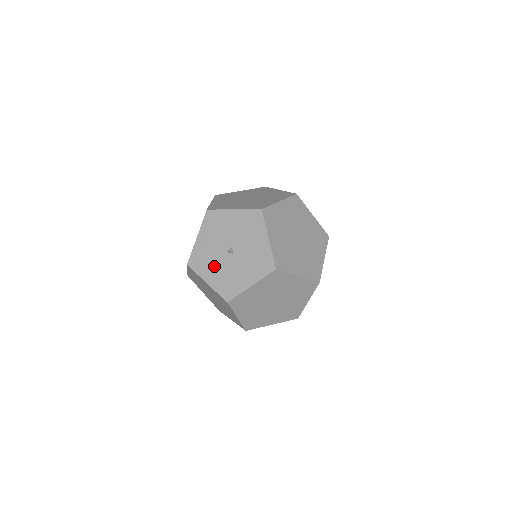
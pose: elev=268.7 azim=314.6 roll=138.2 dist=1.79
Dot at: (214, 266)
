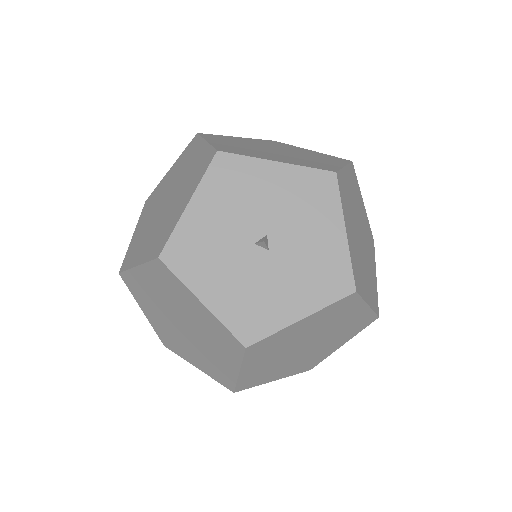
Dot at: (223, 269)
